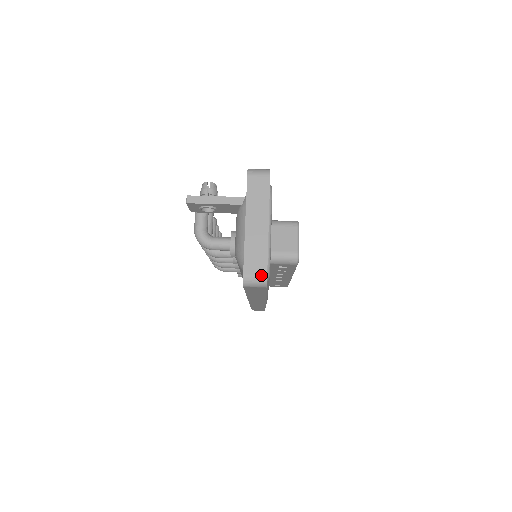
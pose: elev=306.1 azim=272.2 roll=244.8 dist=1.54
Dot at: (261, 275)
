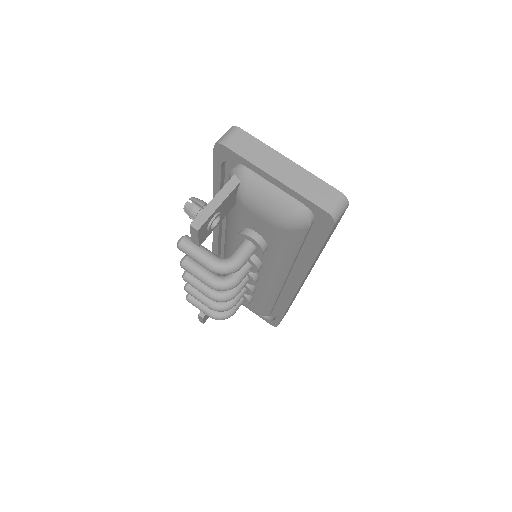
Dot at: (337, 197)
